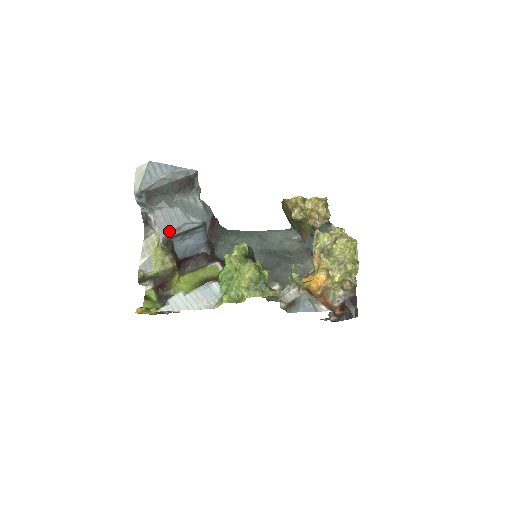
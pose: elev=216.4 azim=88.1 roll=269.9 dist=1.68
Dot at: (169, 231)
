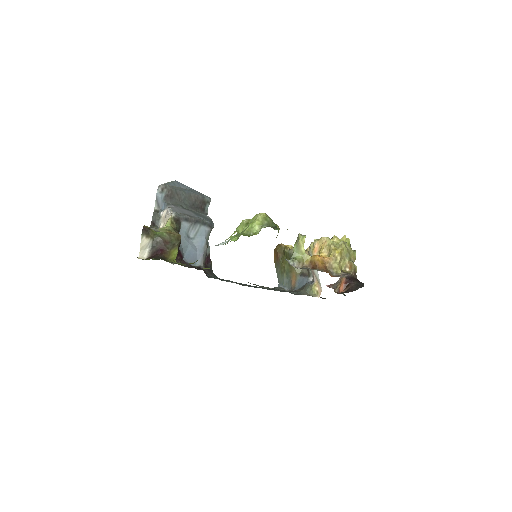
Dot at: (181, 213)
